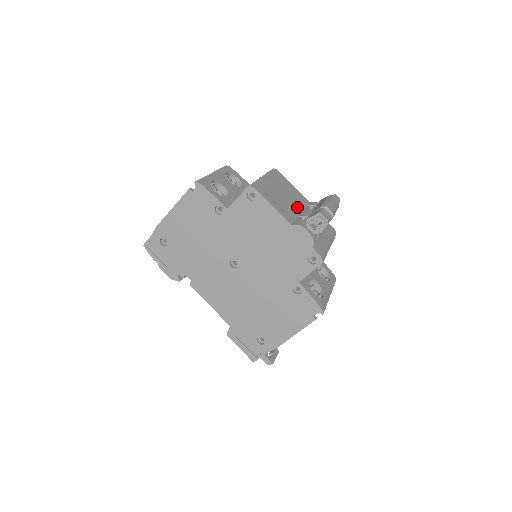
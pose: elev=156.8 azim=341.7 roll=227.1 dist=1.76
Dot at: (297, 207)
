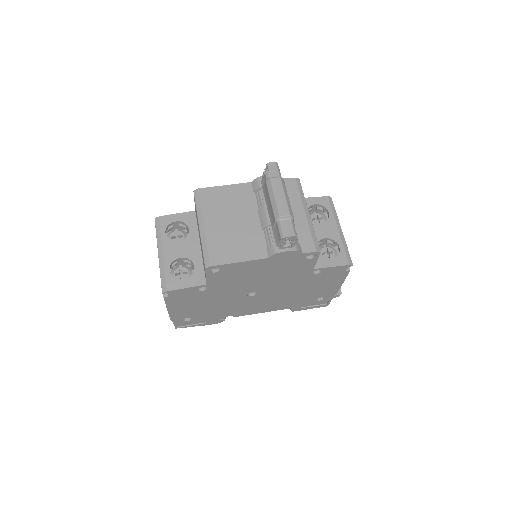
Dot at: (251, 216)
